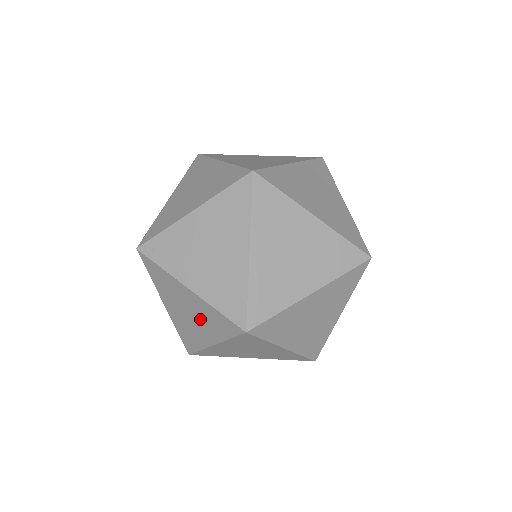
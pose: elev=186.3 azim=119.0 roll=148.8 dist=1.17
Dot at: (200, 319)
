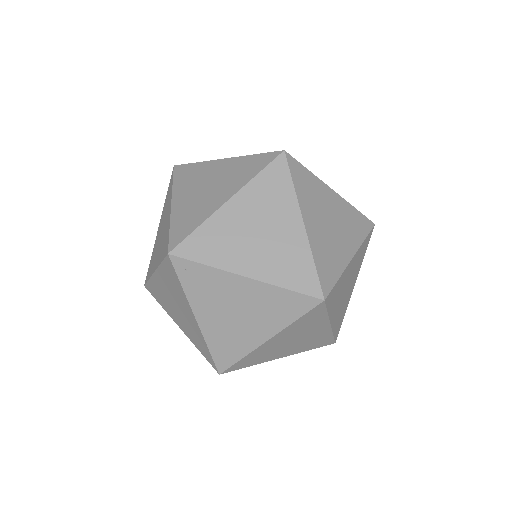
Dot at: (184, 321)
